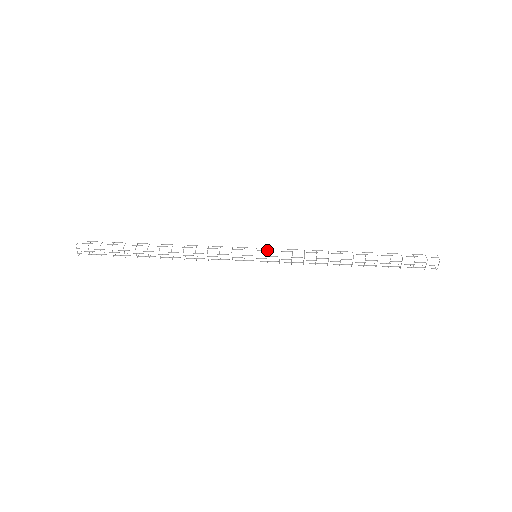
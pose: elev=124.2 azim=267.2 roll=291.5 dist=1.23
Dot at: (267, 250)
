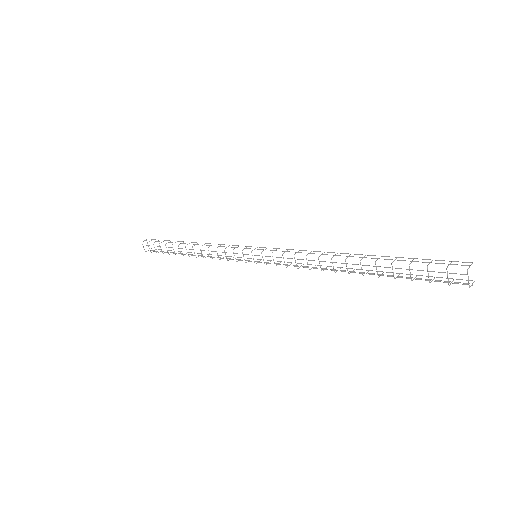
Dot at: (263, 249)
